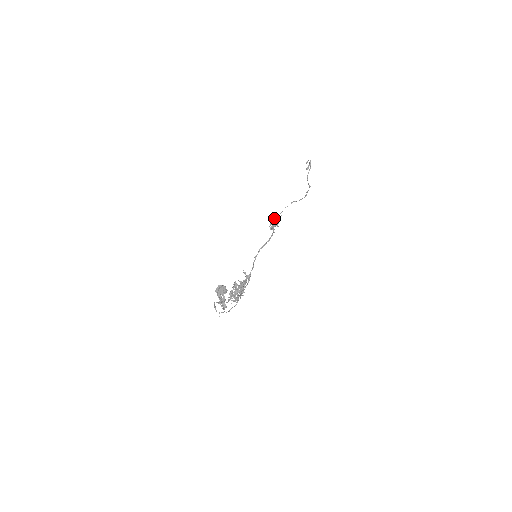
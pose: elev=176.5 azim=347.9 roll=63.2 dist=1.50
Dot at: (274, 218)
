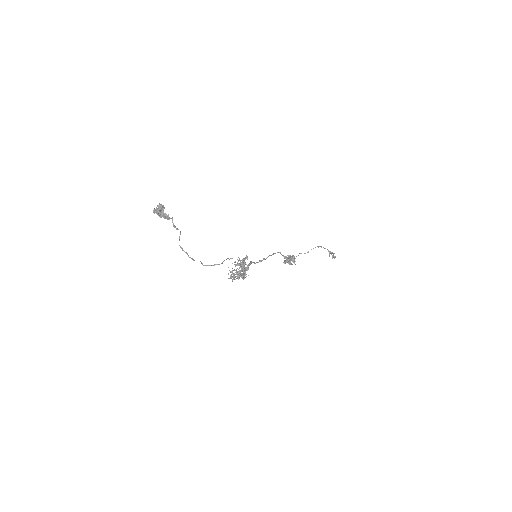
Dot at: (290, 262)
